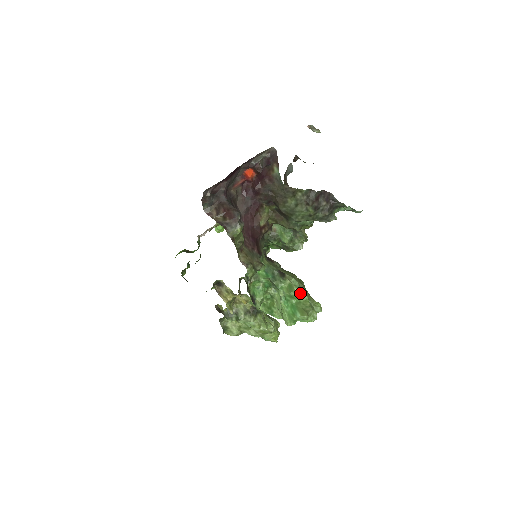
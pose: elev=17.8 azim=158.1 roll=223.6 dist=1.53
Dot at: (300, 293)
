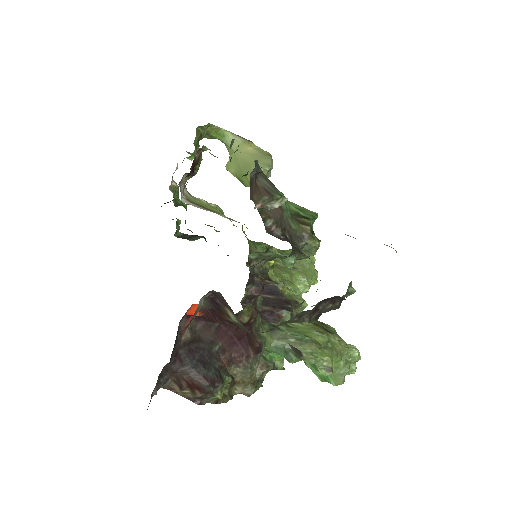
Dot at: (327, 374)
